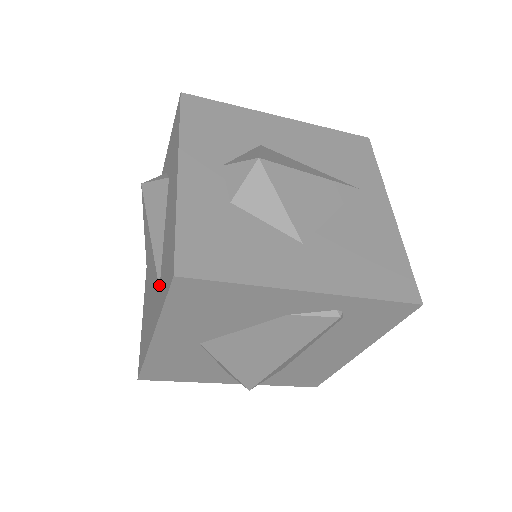
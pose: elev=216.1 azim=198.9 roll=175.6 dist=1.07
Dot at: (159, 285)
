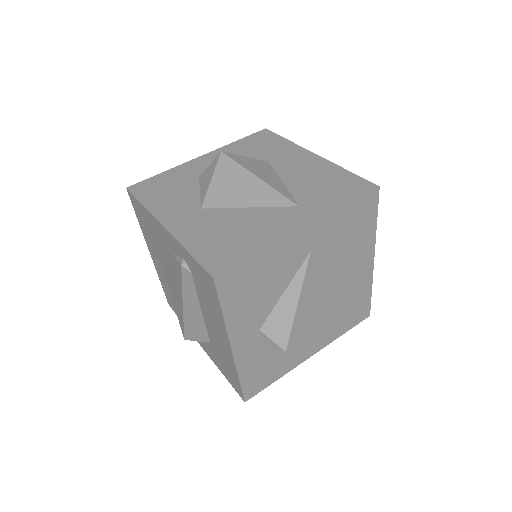
Dot at: occluded
